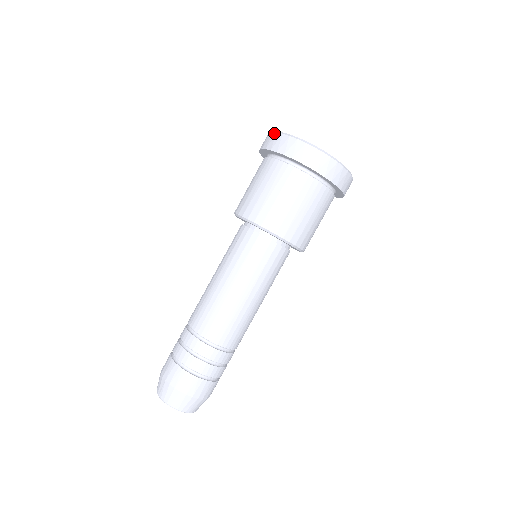
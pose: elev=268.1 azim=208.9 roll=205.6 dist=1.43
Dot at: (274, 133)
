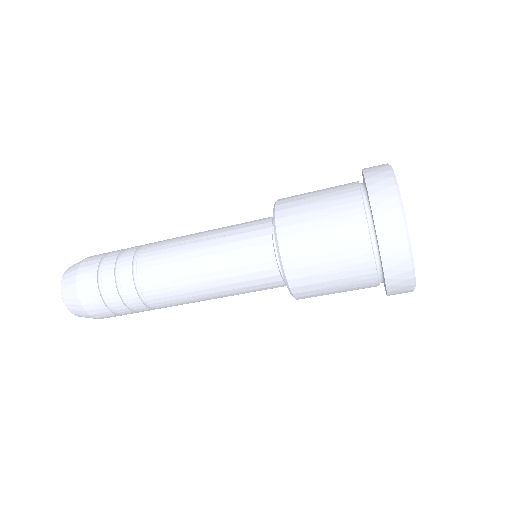
Dot at: (408, 254)
